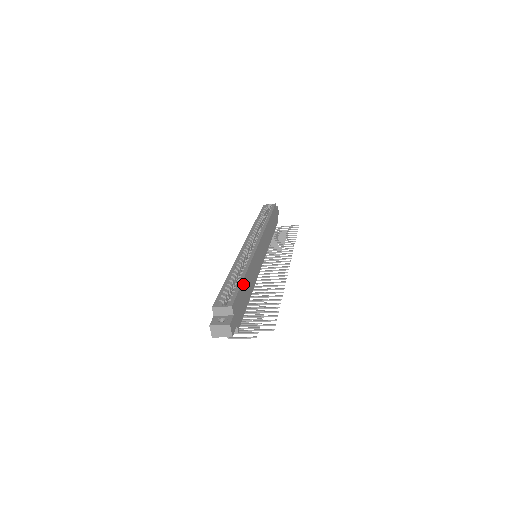
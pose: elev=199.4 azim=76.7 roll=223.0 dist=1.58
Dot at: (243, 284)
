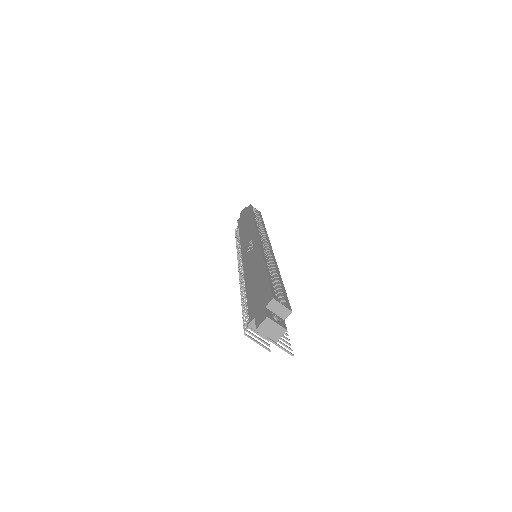
Dot at: occluded
